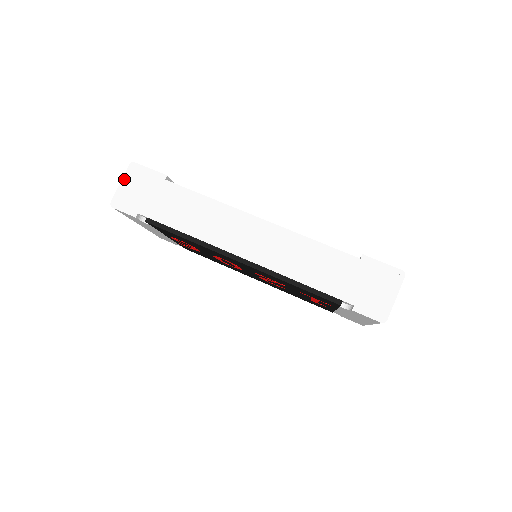
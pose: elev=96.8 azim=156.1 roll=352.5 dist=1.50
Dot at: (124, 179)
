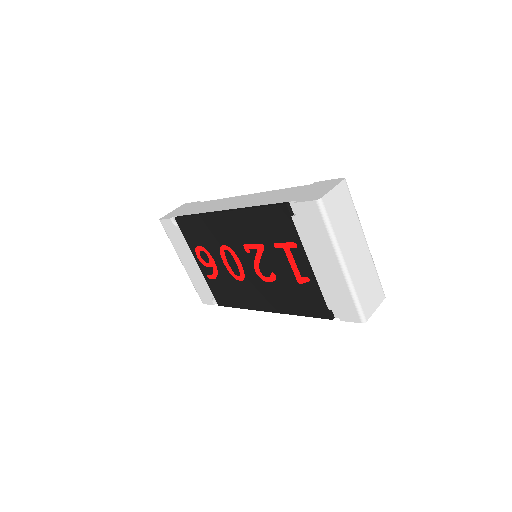
Dot at: (175, 210)
